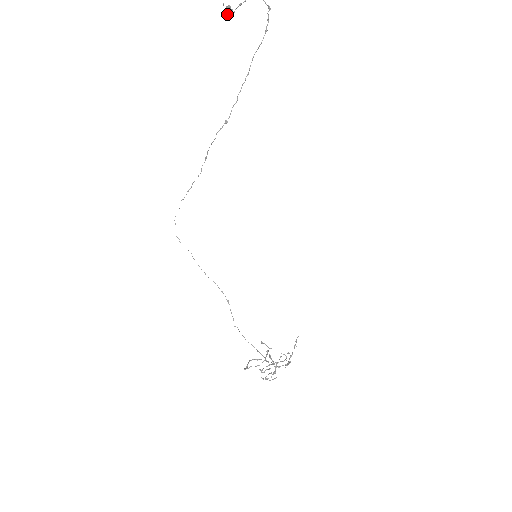
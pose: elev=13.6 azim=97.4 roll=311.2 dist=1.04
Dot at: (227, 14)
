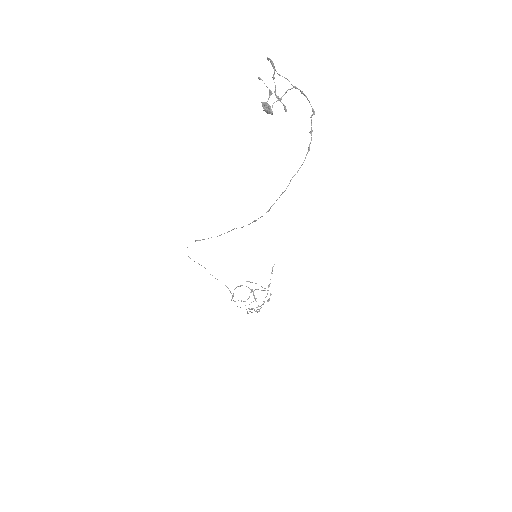
Dot at: (265, 110)
